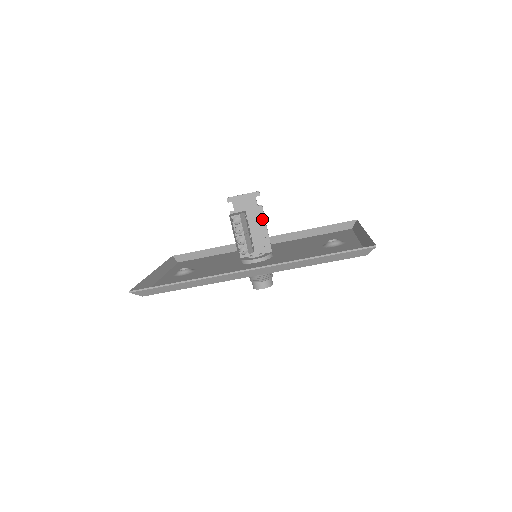
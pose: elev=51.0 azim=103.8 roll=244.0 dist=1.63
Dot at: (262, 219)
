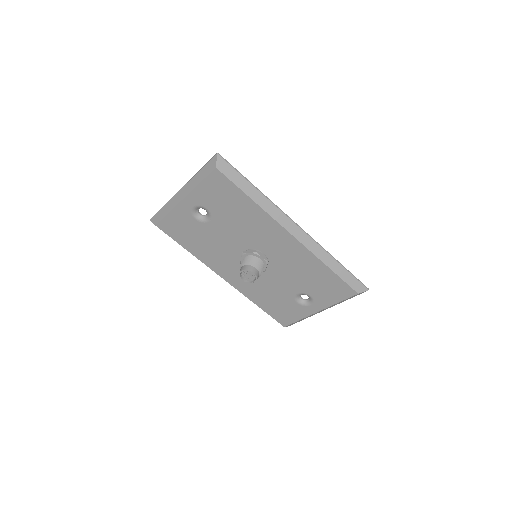
Dot at: occluded
